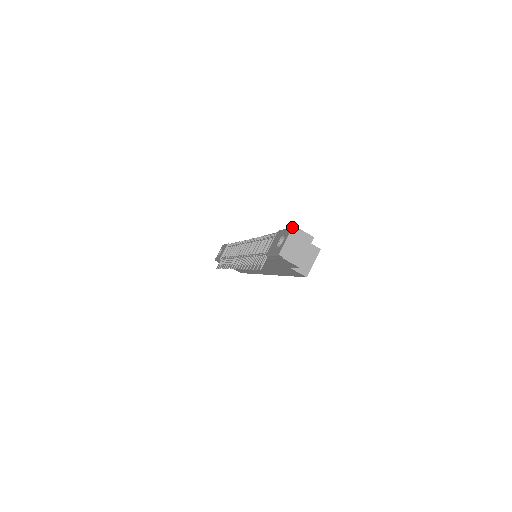
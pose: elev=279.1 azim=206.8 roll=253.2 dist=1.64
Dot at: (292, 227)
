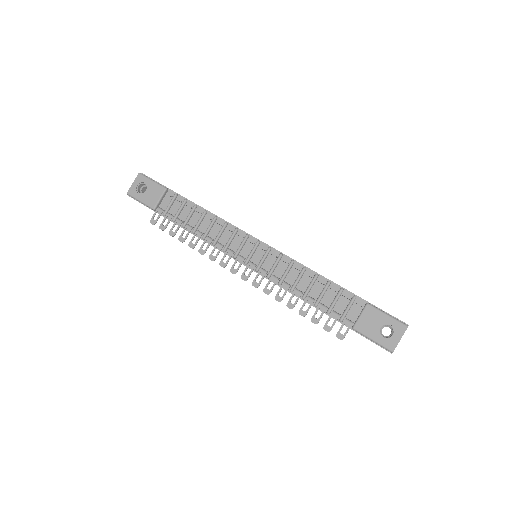
Dot at: occluded
